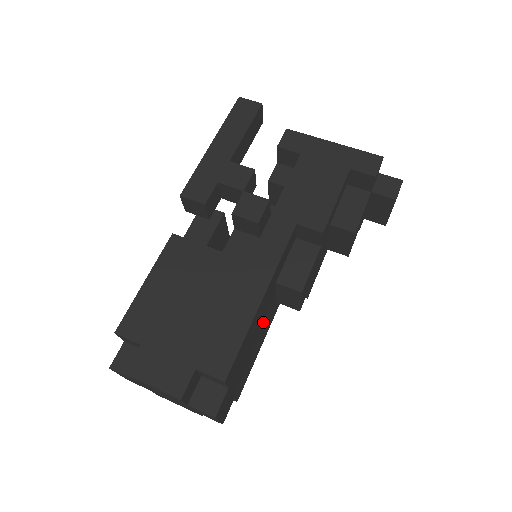
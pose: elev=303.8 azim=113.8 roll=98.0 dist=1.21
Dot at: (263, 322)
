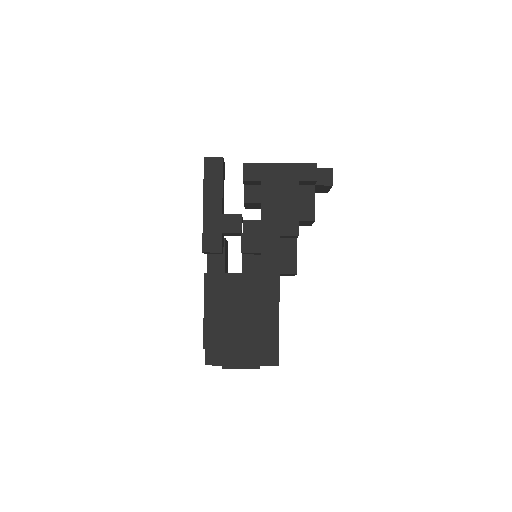
Dot at: occluded
